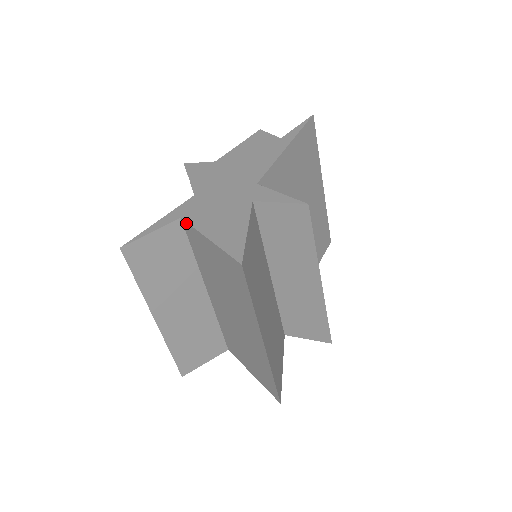
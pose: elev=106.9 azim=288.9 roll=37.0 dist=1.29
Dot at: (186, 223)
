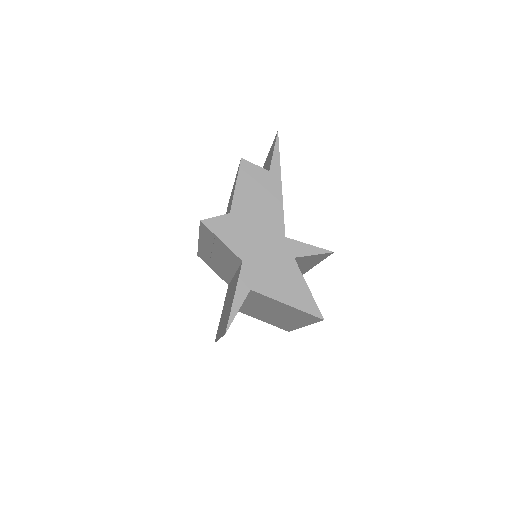
Dot at: (257, 293)
